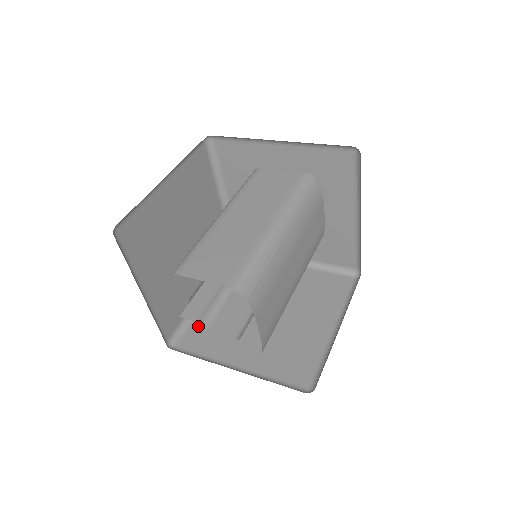
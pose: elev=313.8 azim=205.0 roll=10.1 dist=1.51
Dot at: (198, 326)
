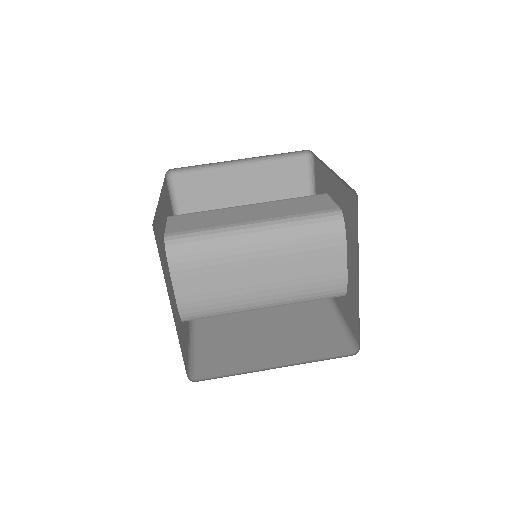
Dot at: occluded
